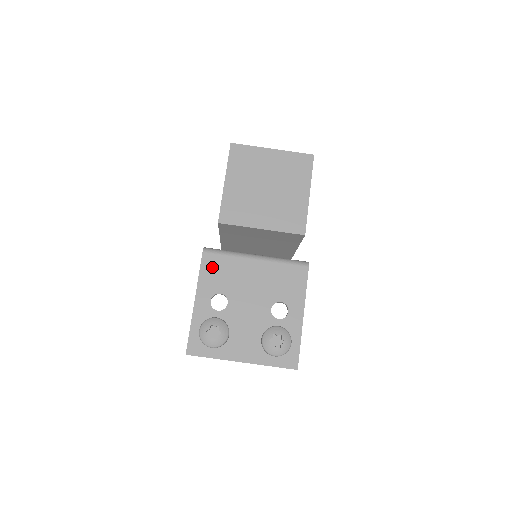
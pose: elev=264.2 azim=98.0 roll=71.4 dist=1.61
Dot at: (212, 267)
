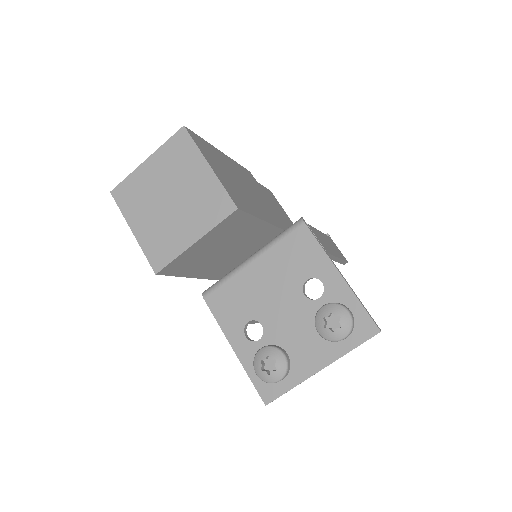
Dot at: (222, 304)
